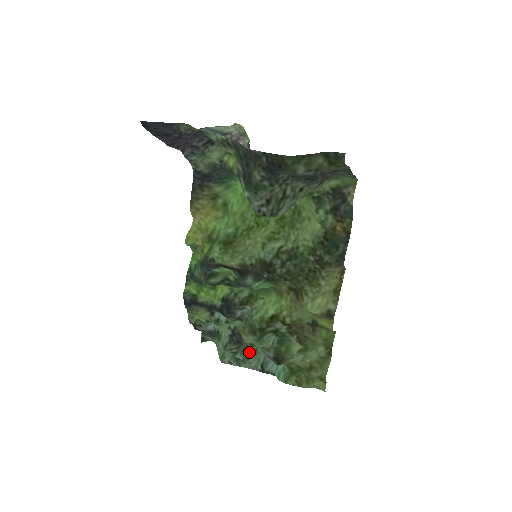
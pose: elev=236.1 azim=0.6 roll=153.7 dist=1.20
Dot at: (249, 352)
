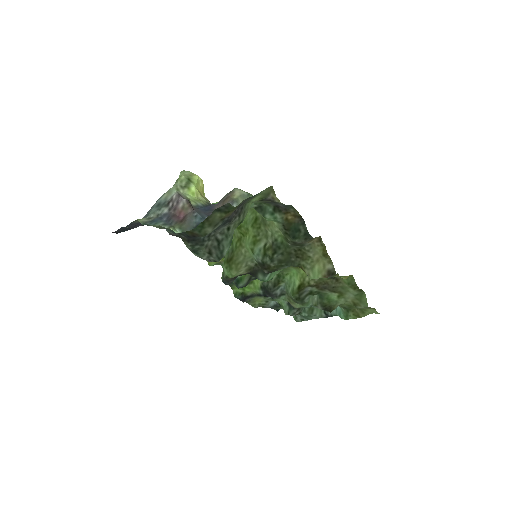
Dot at: (310, 307)
